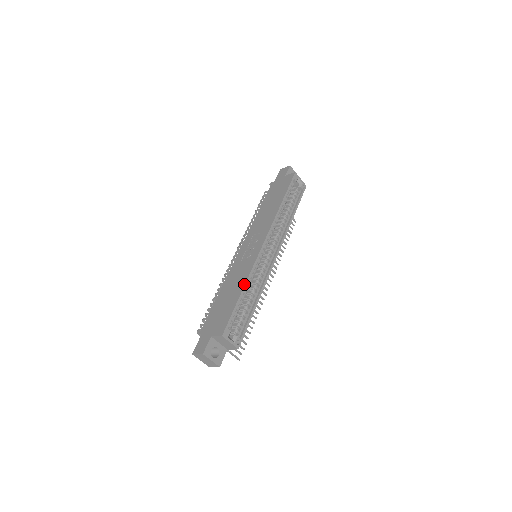
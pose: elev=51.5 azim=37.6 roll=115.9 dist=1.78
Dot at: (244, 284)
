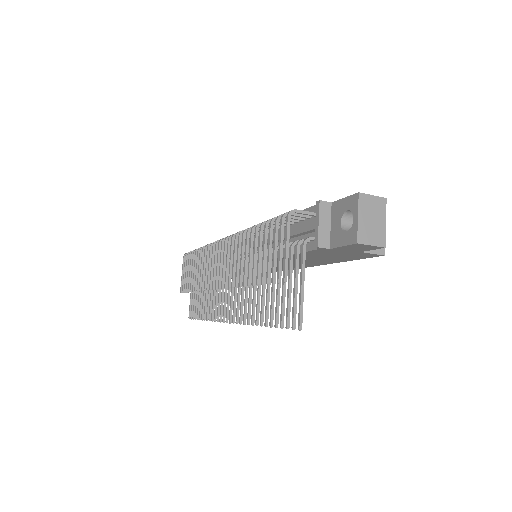
Dot at: occluded
